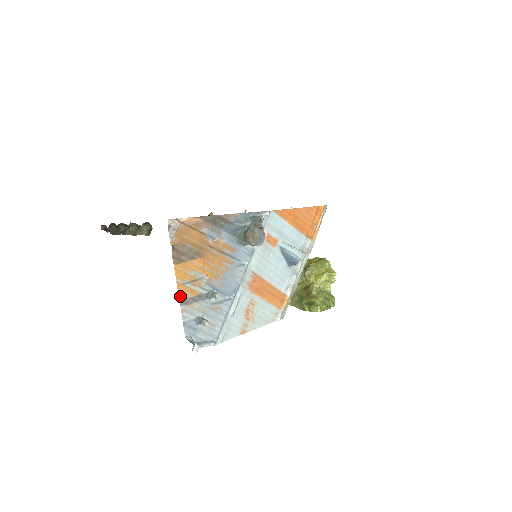
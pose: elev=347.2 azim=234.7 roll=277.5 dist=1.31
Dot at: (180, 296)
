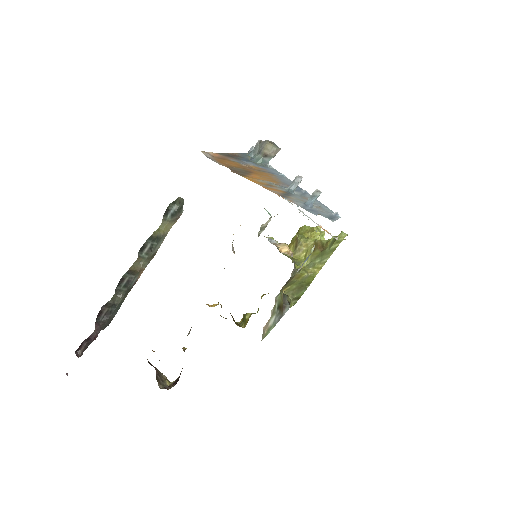
Dot at: (275, 193)
